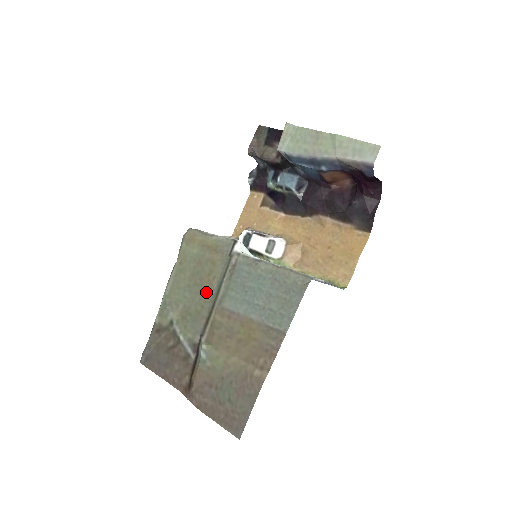
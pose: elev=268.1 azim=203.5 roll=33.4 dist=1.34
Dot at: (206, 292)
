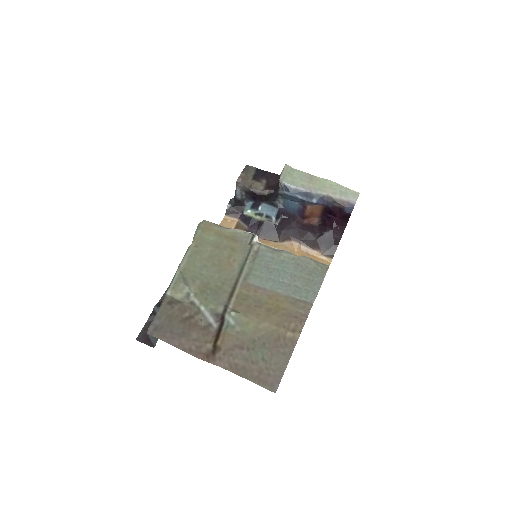
Dot at: (226, 271)
